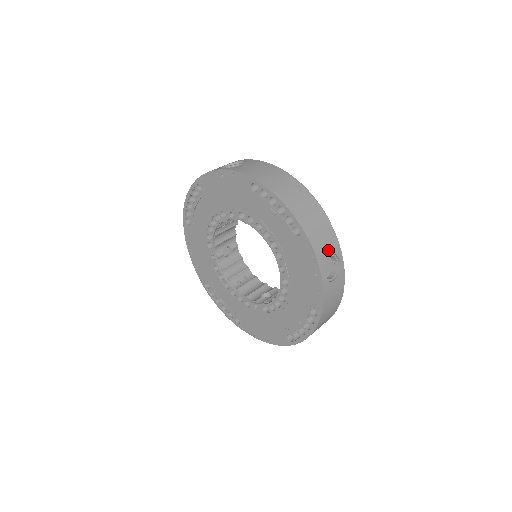
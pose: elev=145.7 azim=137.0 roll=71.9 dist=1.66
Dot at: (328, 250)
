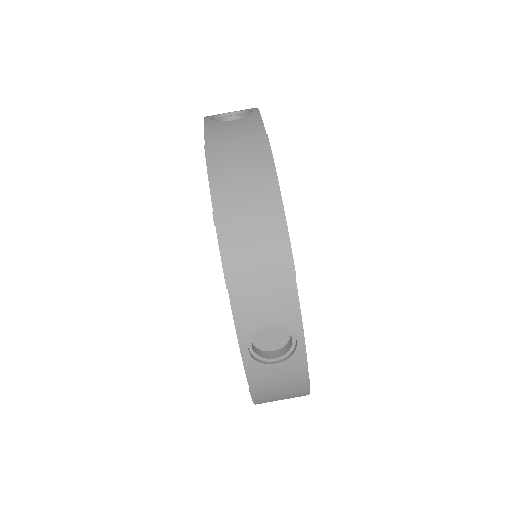
Dot at: (268, 317)
